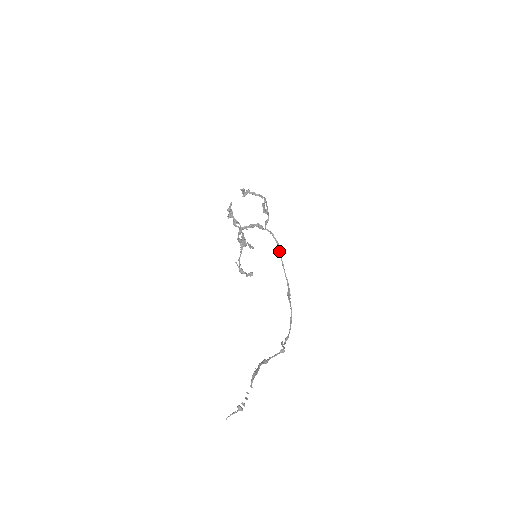
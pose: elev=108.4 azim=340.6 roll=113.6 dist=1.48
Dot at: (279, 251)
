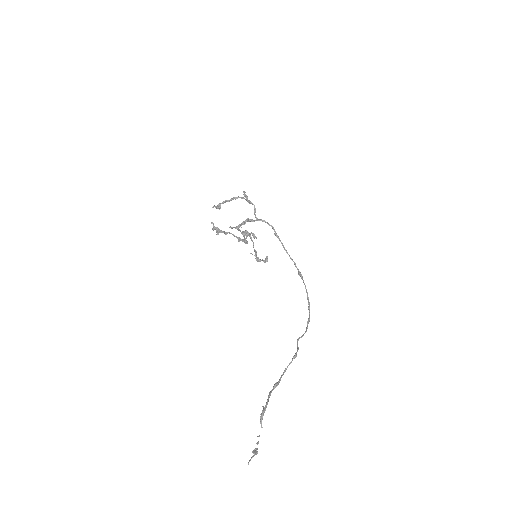
Dot at: (276, 236)
